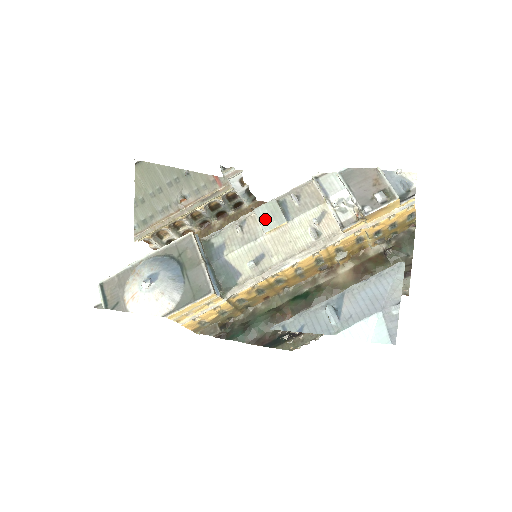
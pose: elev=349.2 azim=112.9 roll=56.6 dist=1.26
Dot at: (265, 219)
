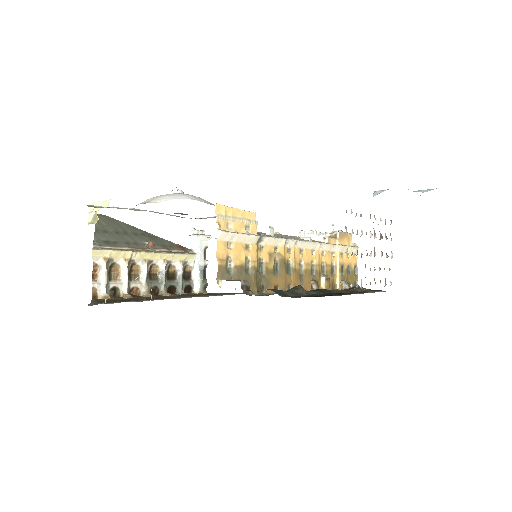
Dot at: occluded
